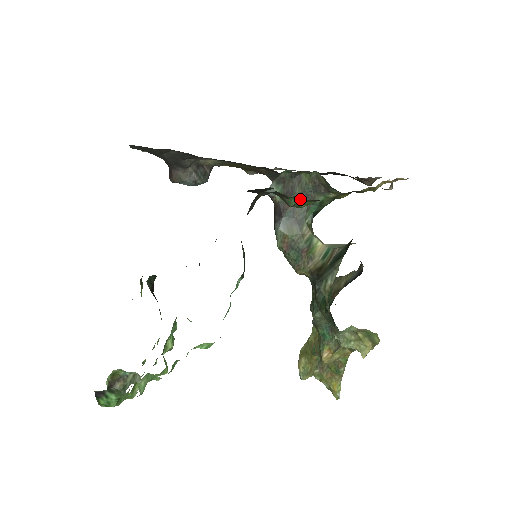
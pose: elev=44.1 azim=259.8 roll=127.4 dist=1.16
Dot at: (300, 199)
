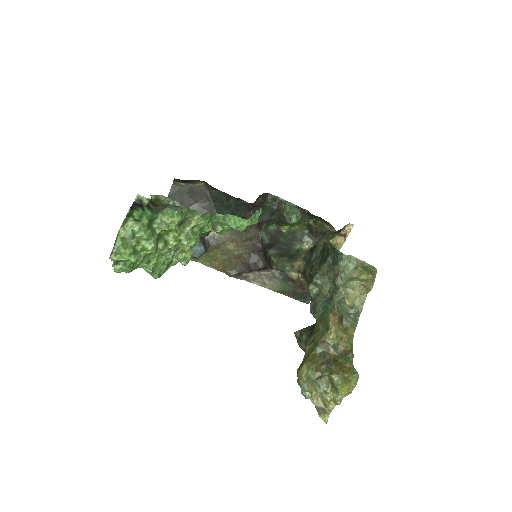
Dot at: (292, 208)
